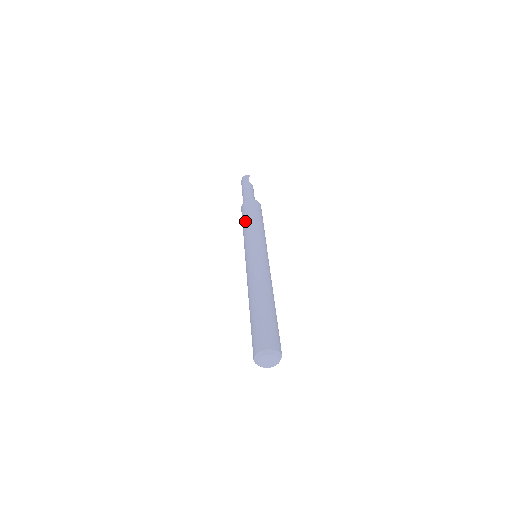
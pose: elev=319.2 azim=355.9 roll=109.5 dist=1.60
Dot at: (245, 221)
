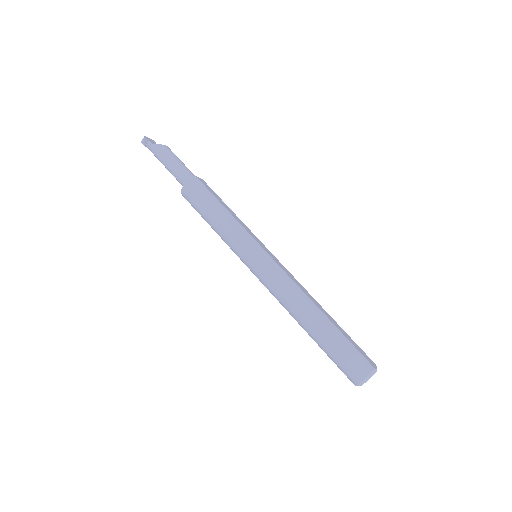
Dot at: occluded
